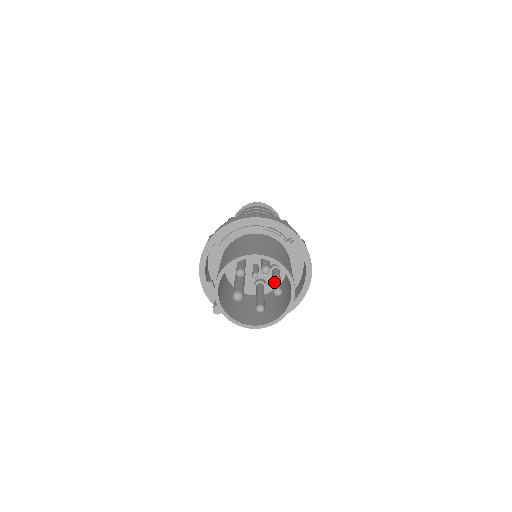
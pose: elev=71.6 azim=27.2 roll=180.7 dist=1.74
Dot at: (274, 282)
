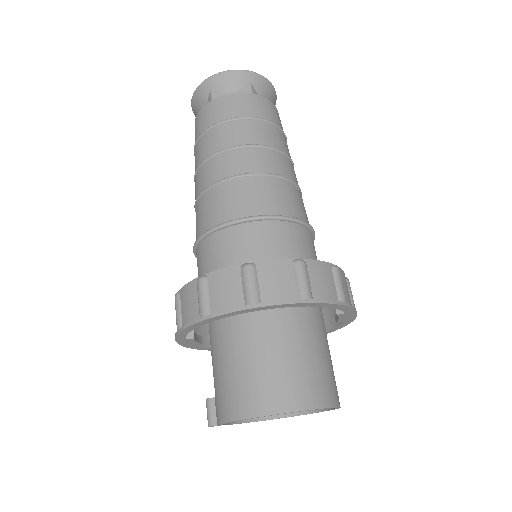
Dot at: occluded
